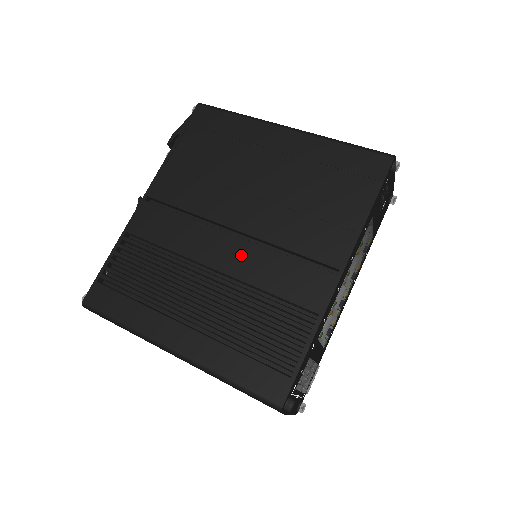
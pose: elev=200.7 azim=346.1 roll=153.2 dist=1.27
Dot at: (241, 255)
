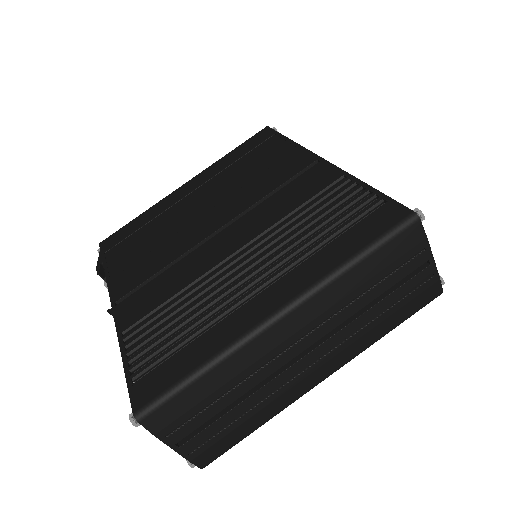
Dot at: (243, 228)
